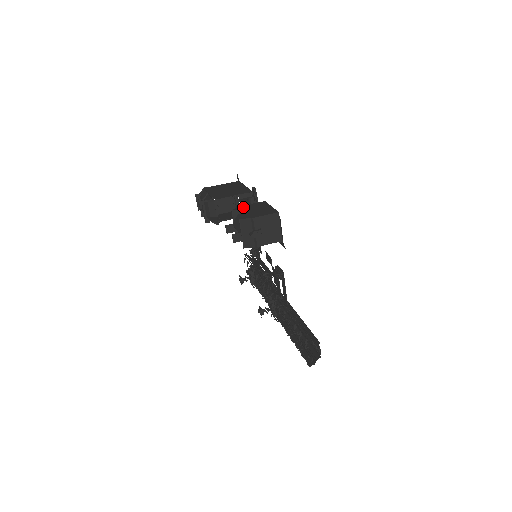
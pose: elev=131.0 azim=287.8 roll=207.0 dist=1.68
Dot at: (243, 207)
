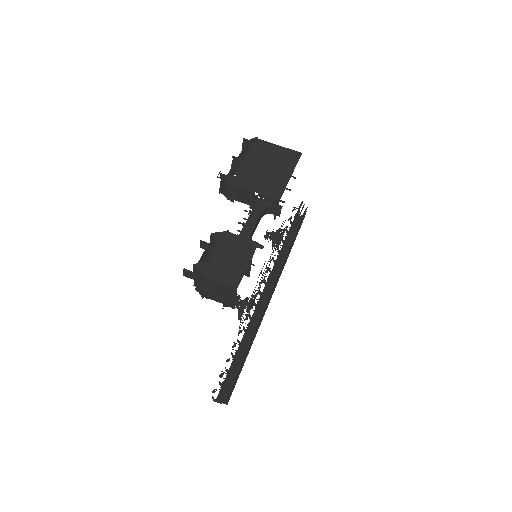
Dot at: (226, 237)
